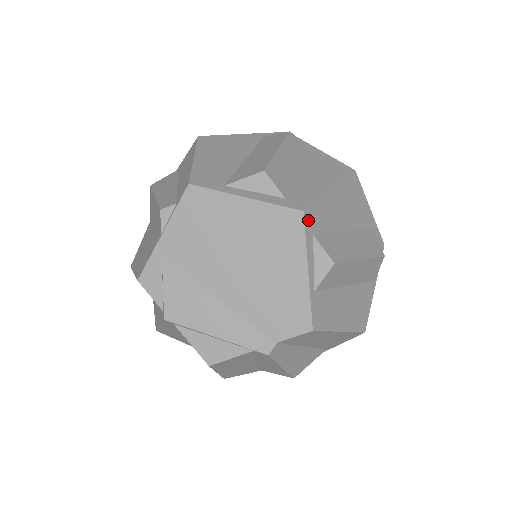
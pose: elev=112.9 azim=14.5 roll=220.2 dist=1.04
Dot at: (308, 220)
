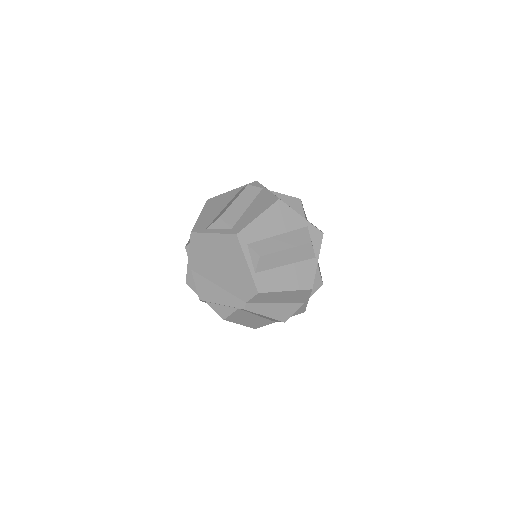
Dot at: (241, 238)
